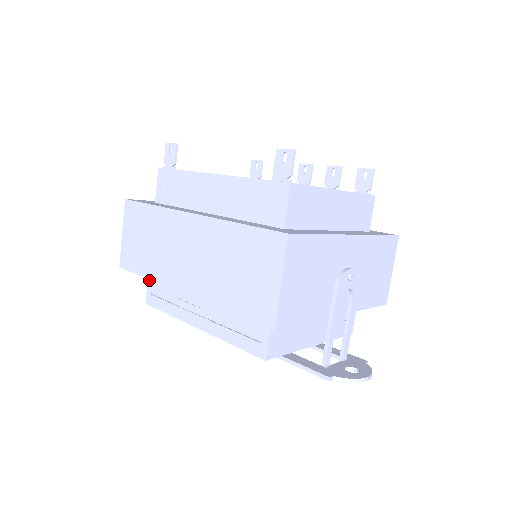
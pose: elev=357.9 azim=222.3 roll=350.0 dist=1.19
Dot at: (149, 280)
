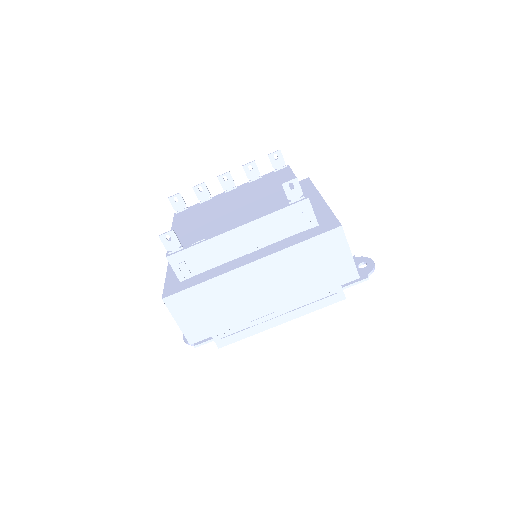
Dot at: occluded
